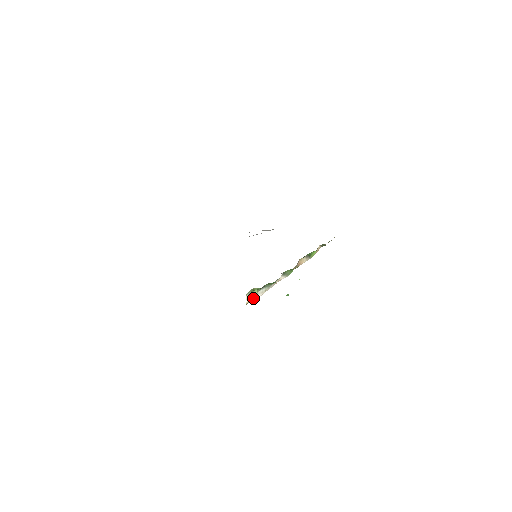
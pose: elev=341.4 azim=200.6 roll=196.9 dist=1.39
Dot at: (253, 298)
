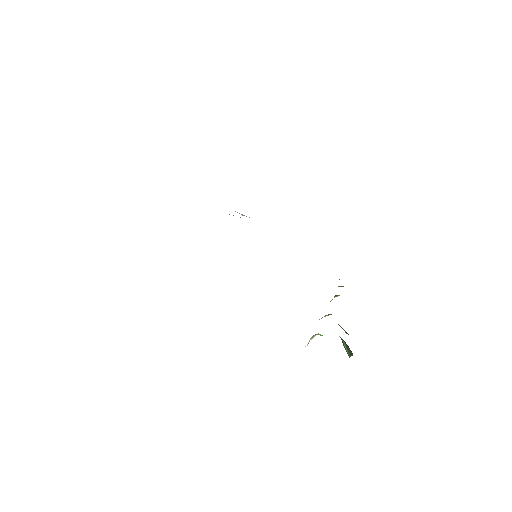
Dot at: (309, 341)
